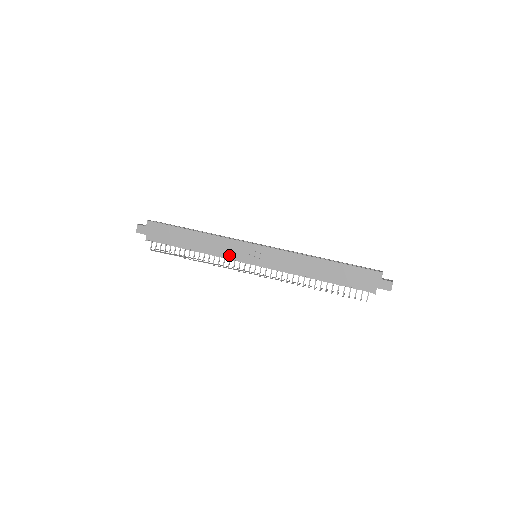
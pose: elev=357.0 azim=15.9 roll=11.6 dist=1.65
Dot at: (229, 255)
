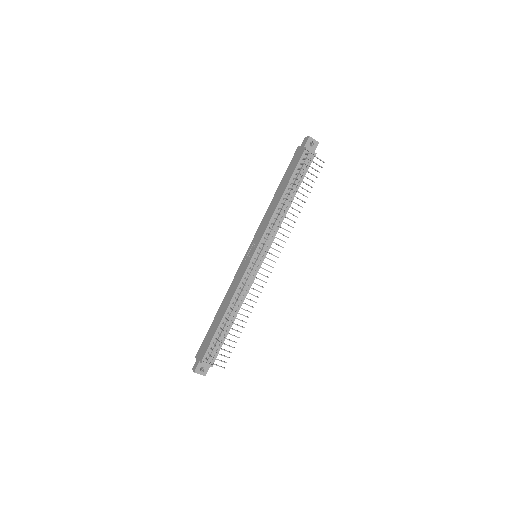
Dot at: (241, 277)
